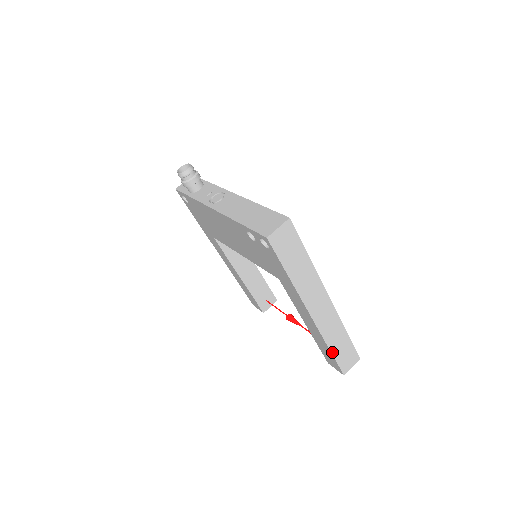
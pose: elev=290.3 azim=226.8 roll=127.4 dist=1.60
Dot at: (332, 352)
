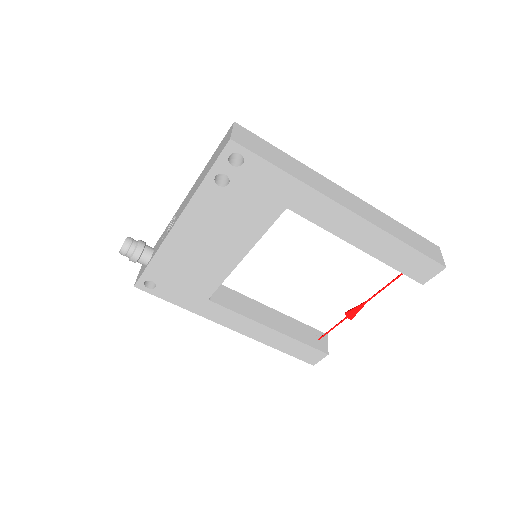
Dot at: (407, 244)
